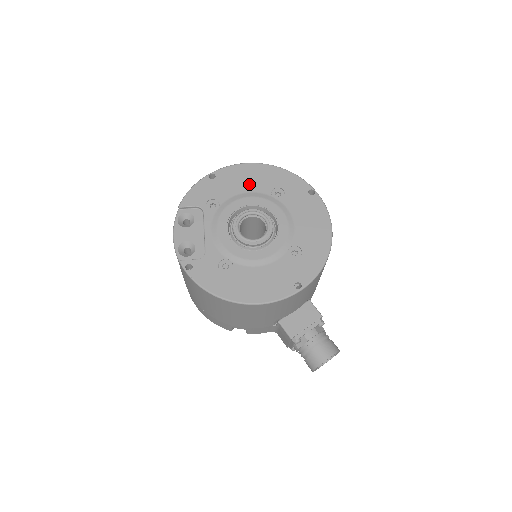
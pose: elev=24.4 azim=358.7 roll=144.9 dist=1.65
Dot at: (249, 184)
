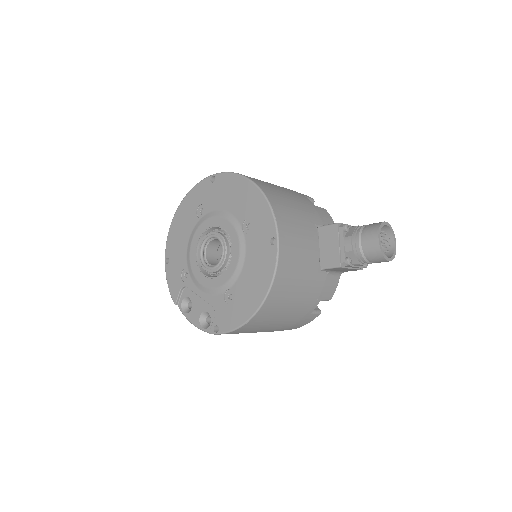
Dot at: (184, 233)
